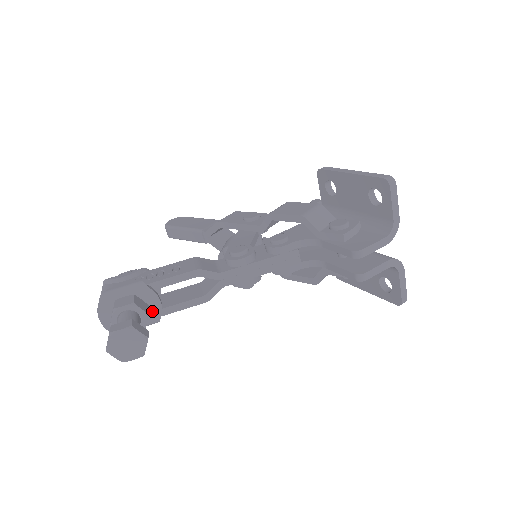
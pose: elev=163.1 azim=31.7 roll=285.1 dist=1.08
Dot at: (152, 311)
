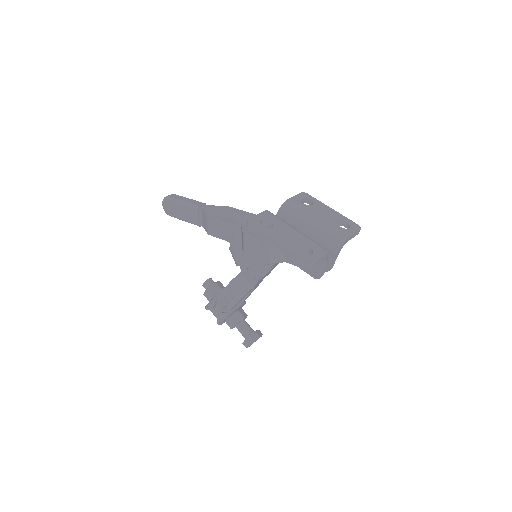
Dot at: (240, 307)
